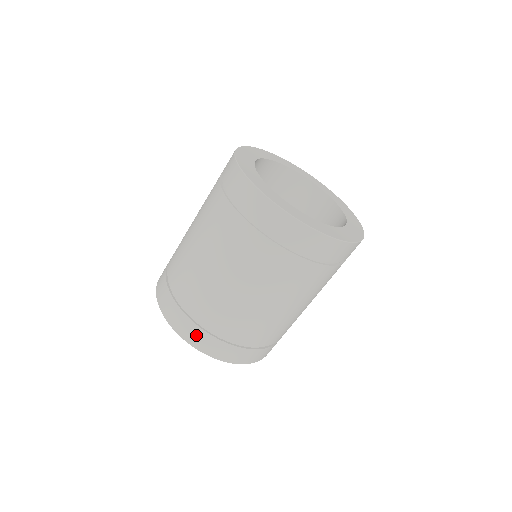
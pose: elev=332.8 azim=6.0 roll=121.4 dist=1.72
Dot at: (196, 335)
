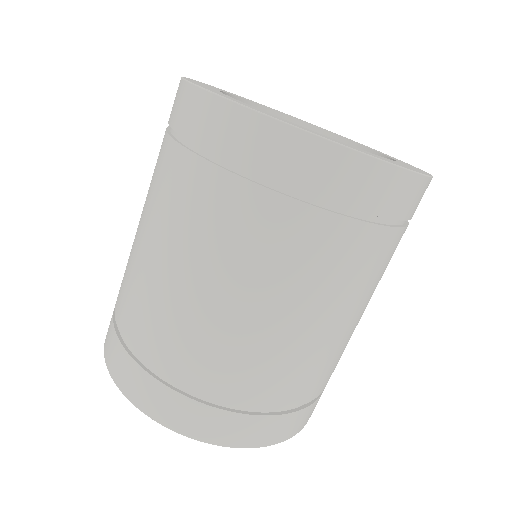
Dot at: occluded
